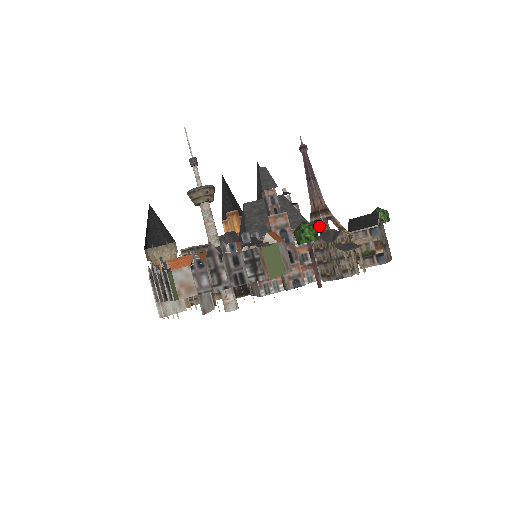
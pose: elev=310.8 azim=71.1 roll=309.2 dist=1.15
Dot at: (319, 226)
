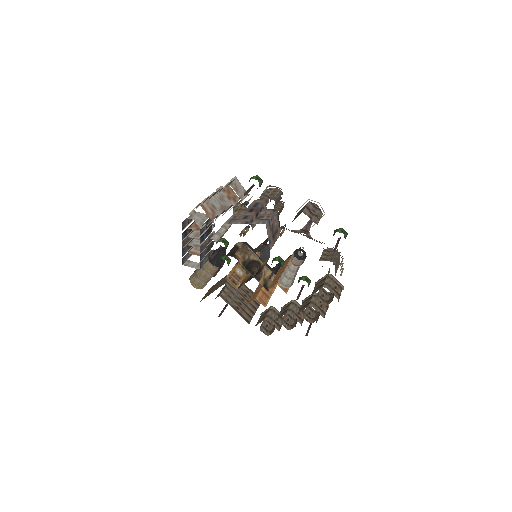
Dot at: occluded
